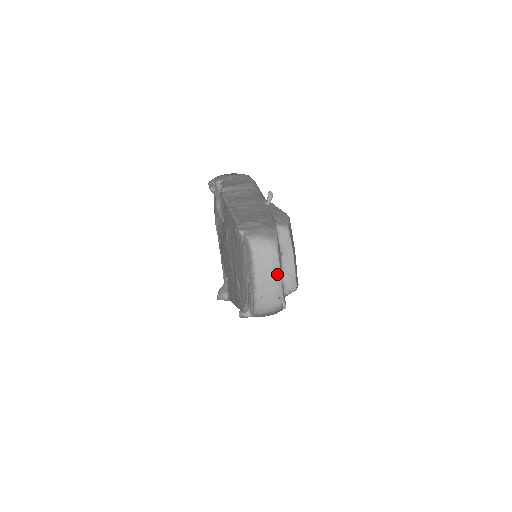
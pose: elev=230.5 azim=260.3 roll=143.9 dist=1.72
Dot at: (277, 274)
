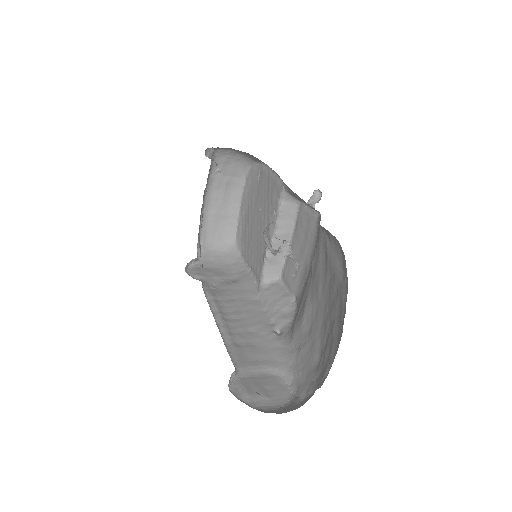
Dot at: (236, 199)
